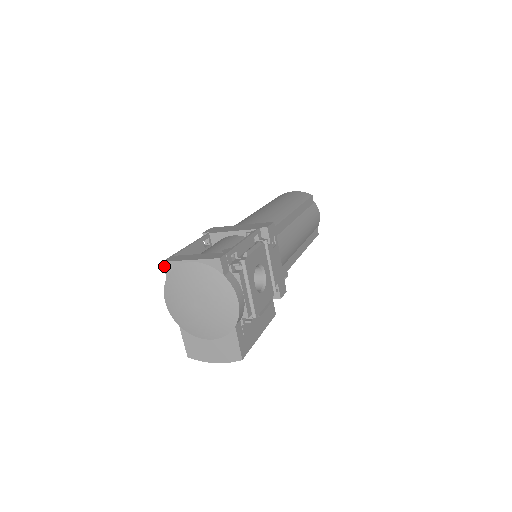
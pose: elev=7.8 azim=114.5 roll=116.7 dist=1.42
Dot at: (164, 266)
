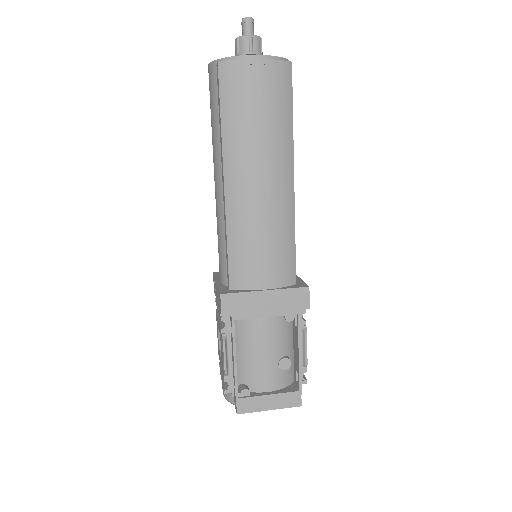
Dot at: (237, 412)
